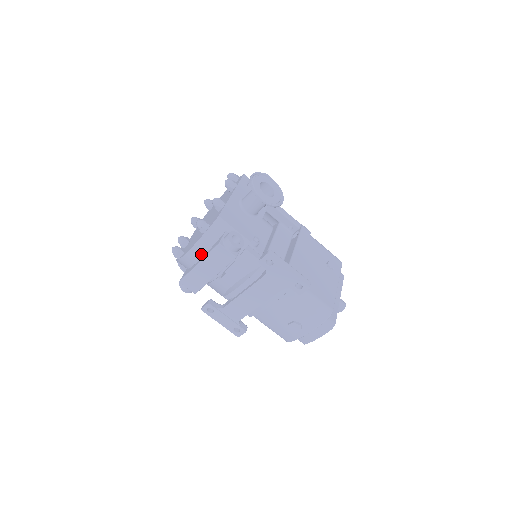
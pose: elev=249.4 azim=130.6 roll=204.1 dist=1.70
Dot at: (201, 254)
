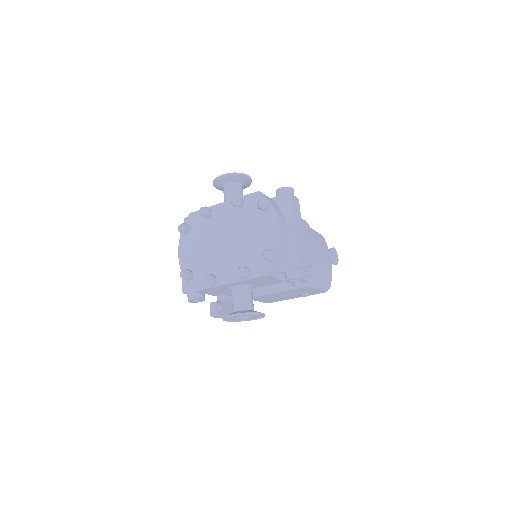
Dot at: occluded
